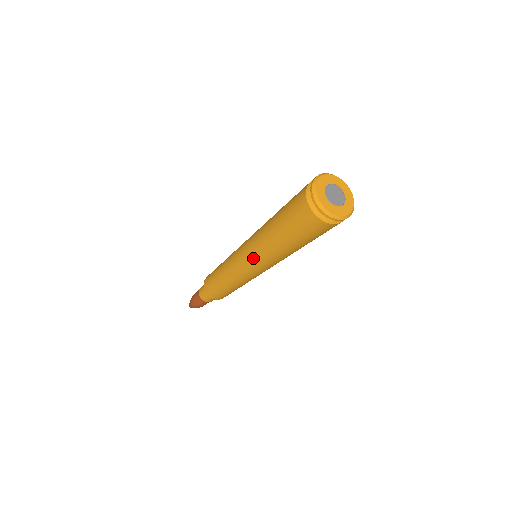
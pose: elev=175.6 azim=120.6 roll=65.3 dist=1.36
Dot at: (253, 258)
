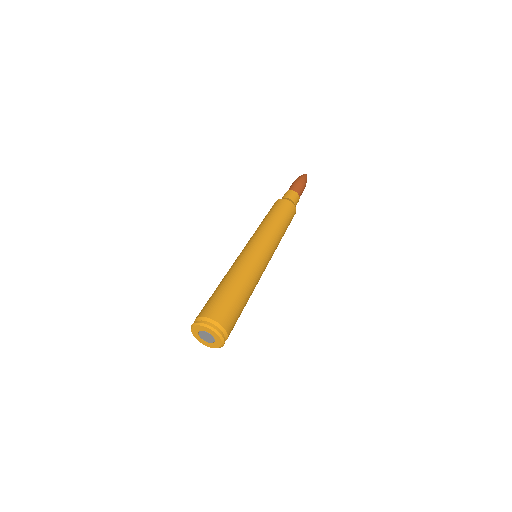
Dot at: occluded
